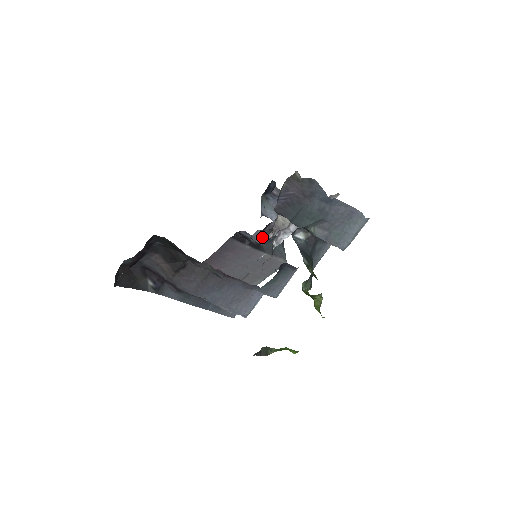
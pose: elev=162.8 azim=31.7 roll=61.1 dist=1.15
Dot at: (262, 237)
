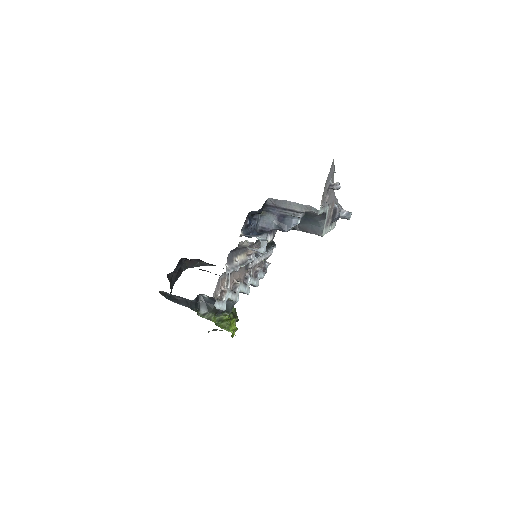
Dot at: occluded
